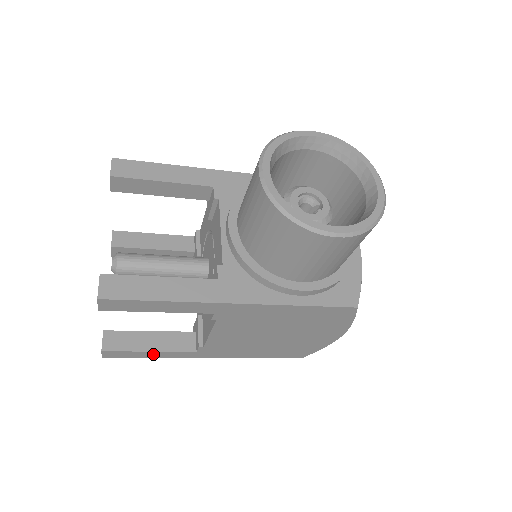
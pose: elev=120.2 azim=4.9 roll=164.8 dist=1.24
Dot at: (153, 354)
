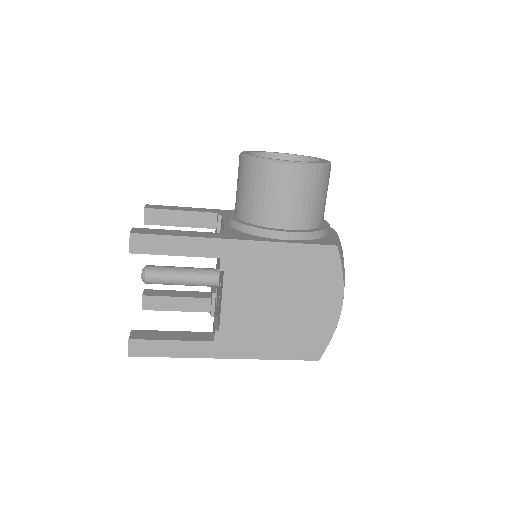
Dot at: (174, 347)
